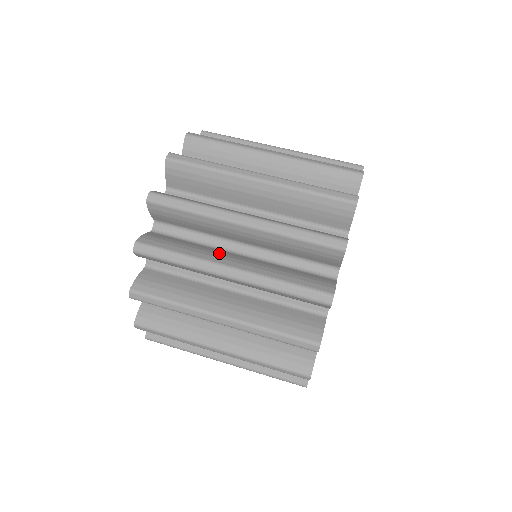
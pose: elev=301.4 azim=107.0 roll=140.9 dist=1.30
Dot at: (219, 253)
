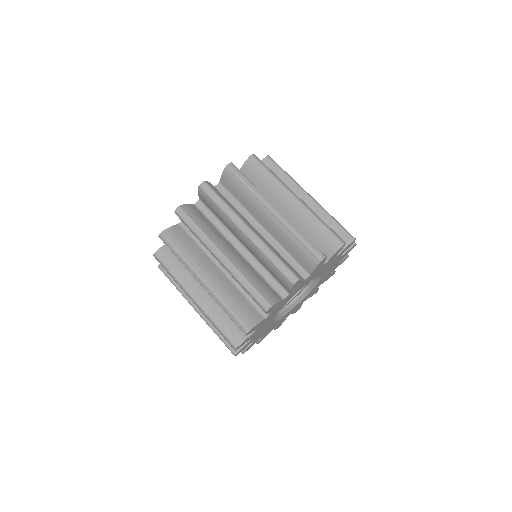
Dot at: occluded
